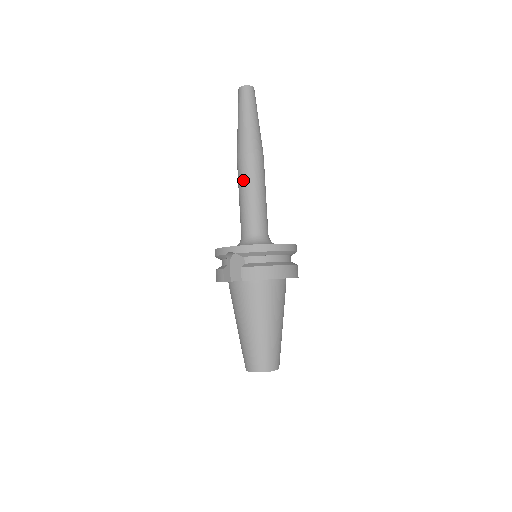
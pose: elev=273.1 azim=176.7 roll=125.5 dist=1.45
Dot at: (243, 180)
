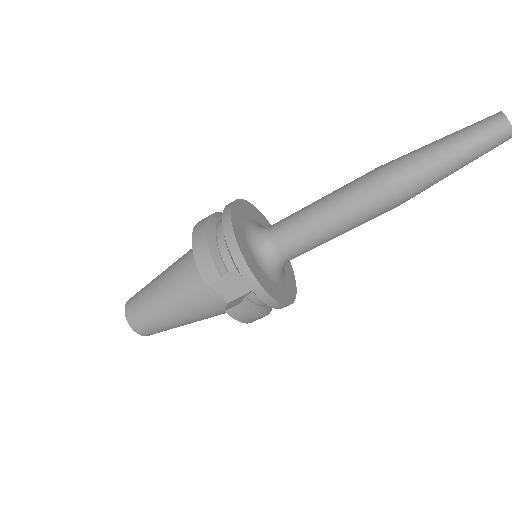
Dot at: (352, 212)
